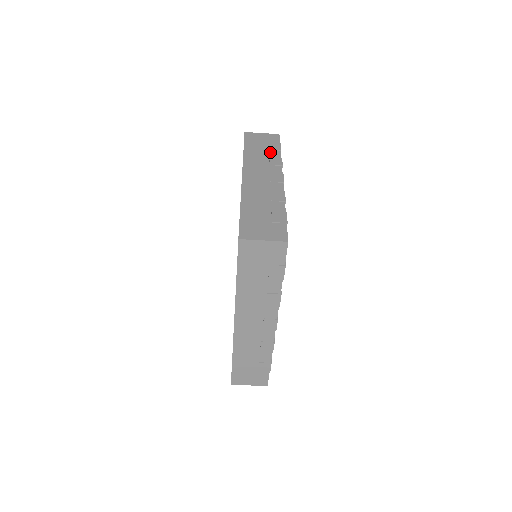
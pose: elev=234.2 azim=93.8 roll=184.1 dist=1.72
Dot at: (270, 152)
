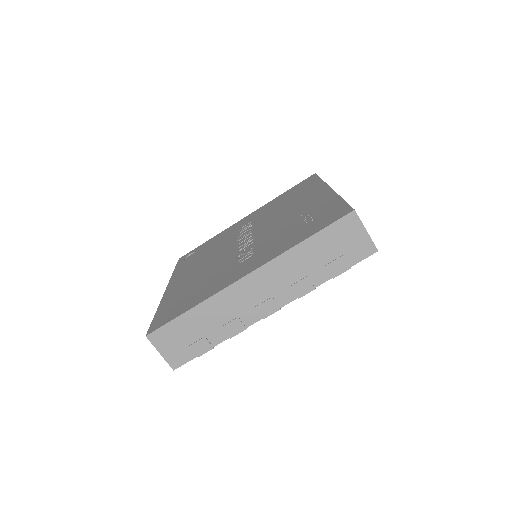
Dot at: occluded
